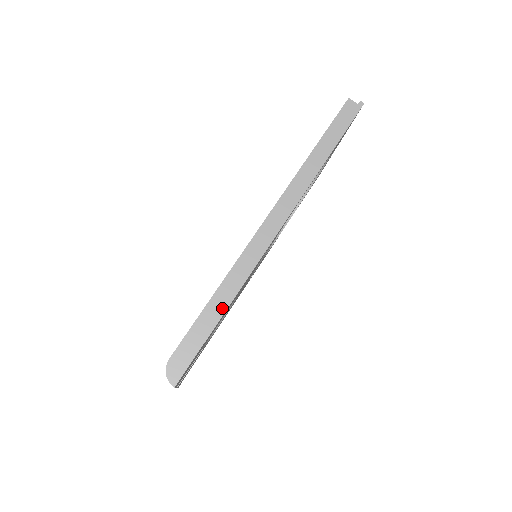
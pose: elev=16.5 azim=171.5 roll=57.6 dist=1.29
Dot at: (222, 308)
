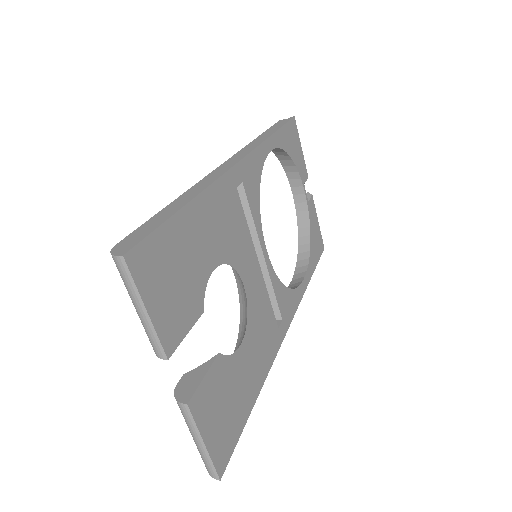
Dot at: (184, 202)
